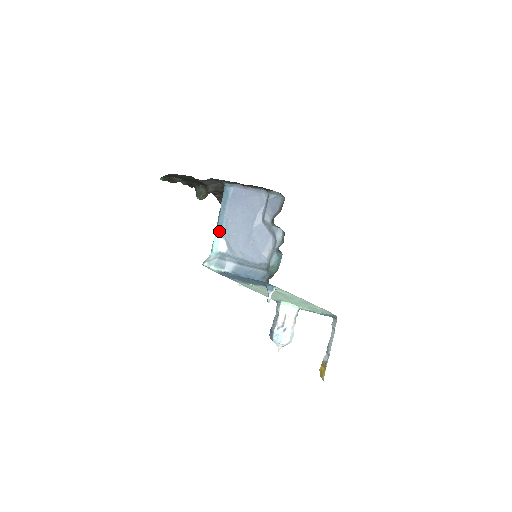
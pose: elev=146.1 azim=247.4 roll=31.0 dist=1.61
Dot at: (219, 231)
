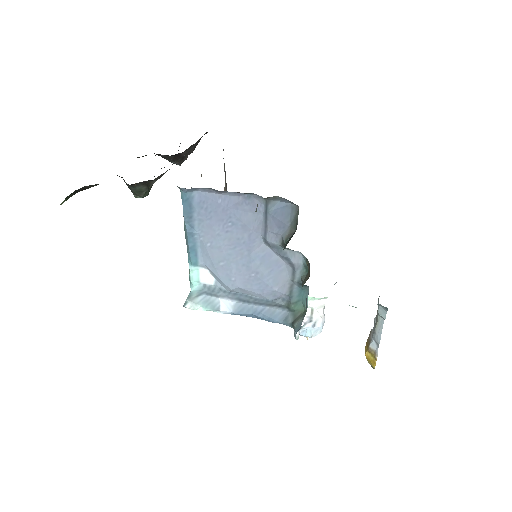
Dot at: (194, 258)
